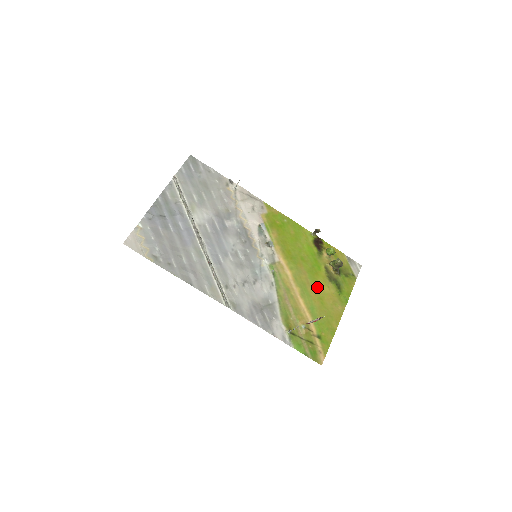
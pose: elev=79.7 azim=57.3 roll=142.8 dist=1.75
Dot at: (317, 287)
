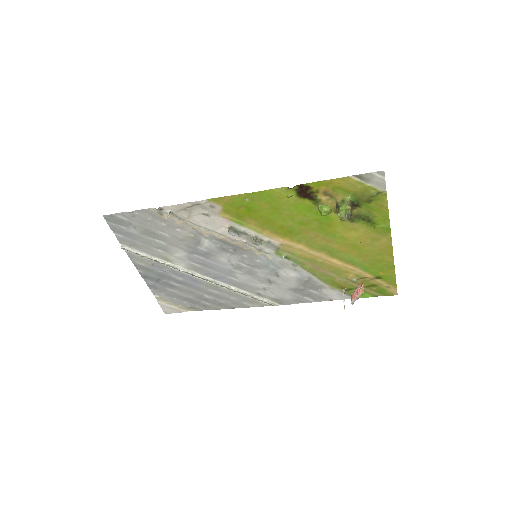
Dot at: (341, 239)
